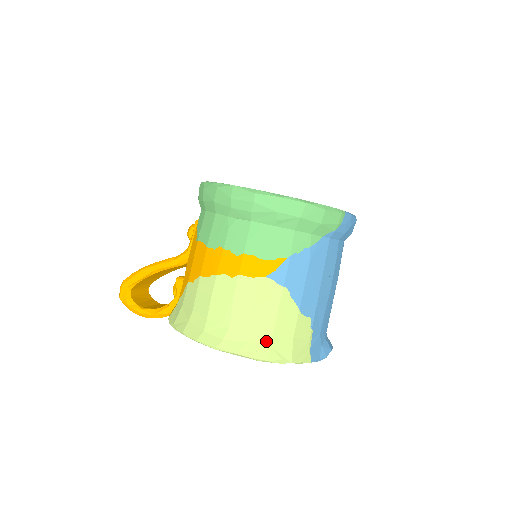
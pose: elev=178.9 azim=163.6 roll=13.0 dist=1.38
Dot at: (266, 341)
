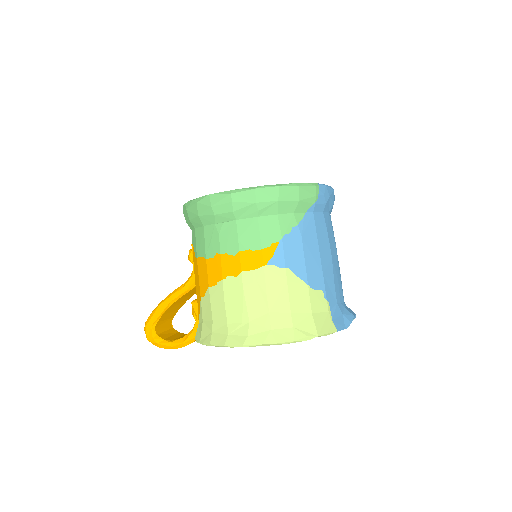
Dot at: (287, 324)
